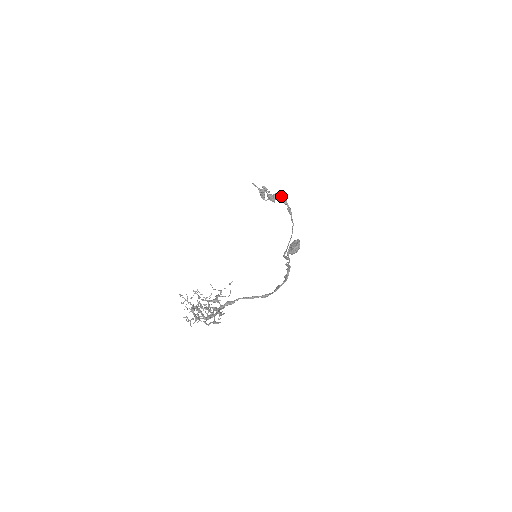
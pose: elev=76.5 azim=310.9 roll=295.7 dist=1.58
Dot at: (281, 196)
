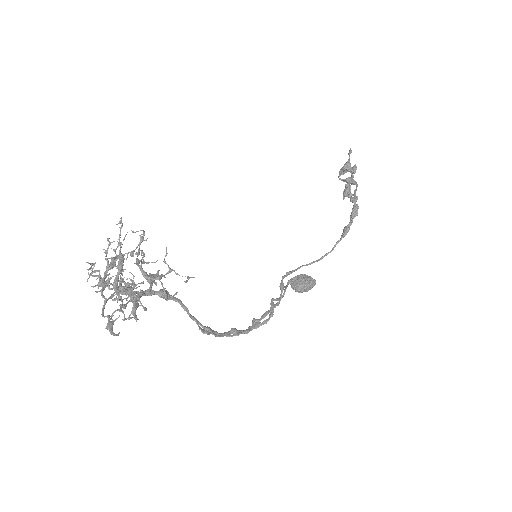
Dot at: occluded
